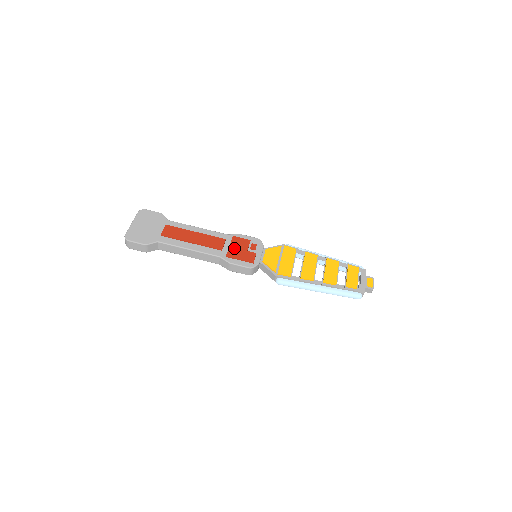
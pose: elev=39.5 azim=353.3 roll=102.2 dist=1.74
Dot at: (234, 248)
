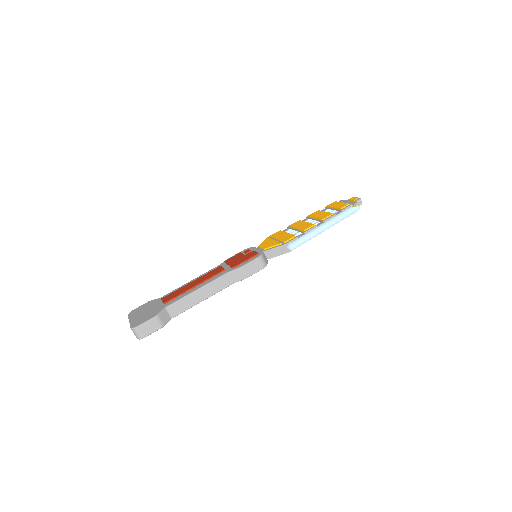
Dot at: (233, 262)
